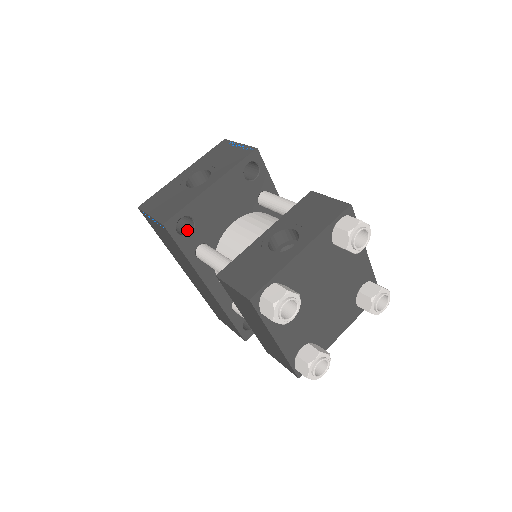
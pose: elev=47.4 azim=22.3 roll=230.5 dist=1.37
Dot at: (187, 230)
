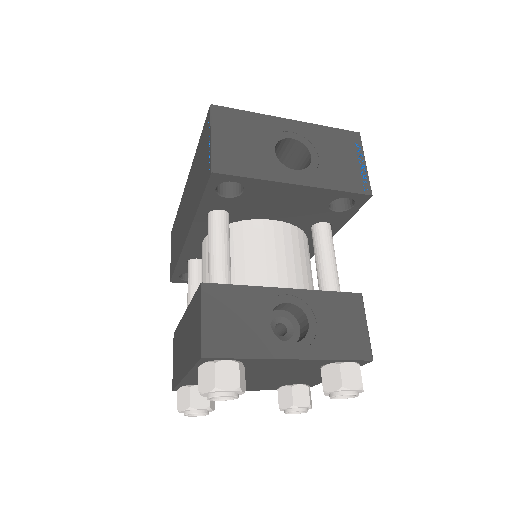
Dot at: (227, 188)
